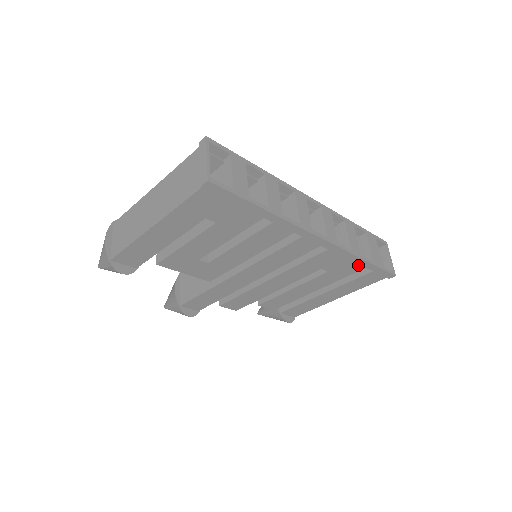
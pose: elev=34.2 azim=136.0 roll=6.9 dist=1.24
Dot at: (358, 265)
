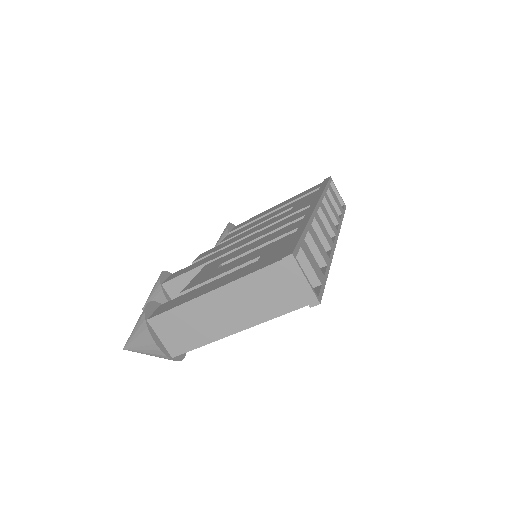
Dot at: occluded
